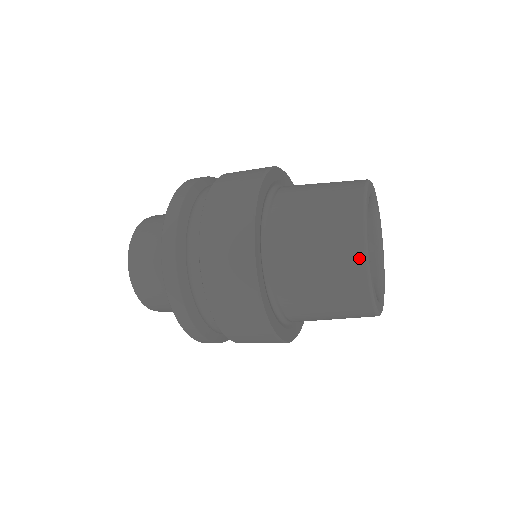
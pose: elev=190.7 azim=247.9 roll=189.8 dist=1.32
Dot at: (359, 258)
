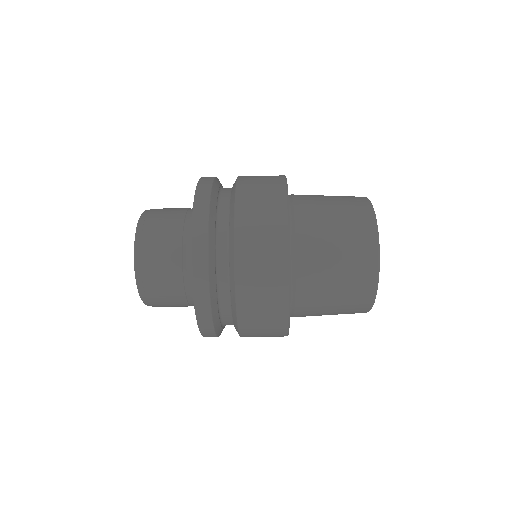
Dot at: (371, 225)
